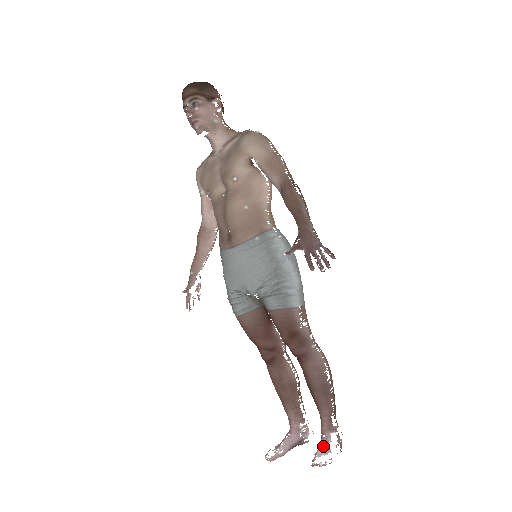
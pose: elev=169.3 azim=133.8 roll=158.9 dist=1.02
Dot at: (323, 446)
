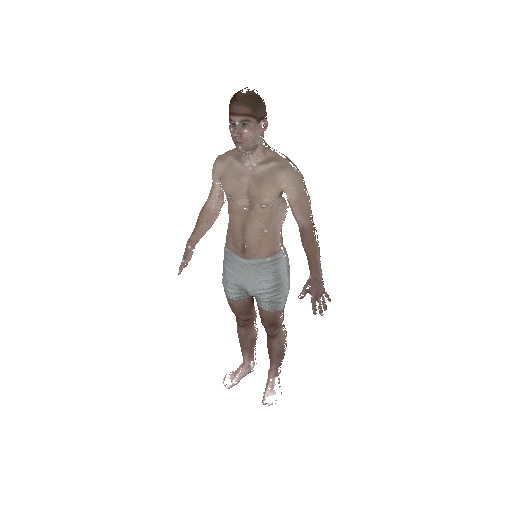
Dot at: (270, 389)
